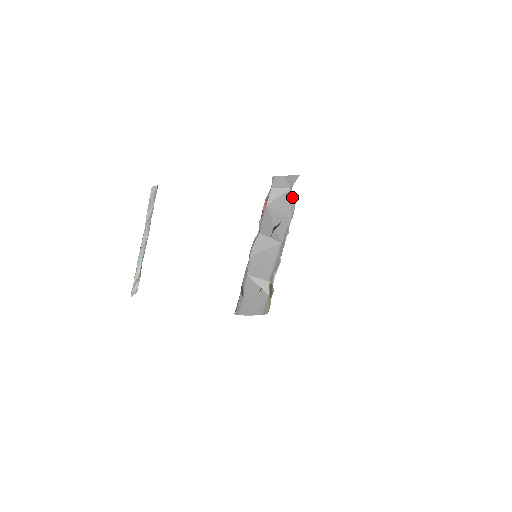
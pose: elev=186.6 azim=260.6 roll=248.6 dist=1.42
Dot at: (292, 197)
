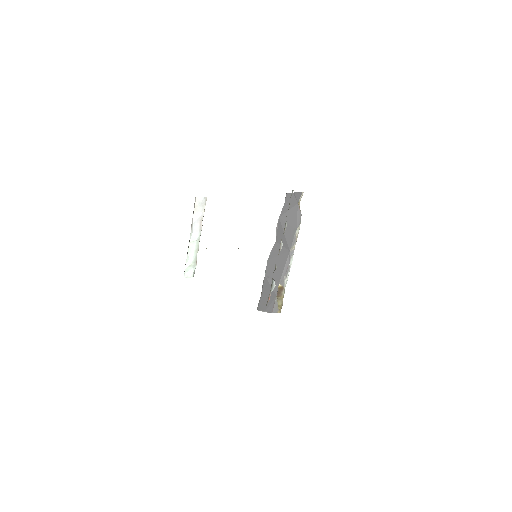
Dot at: (298, 211)
